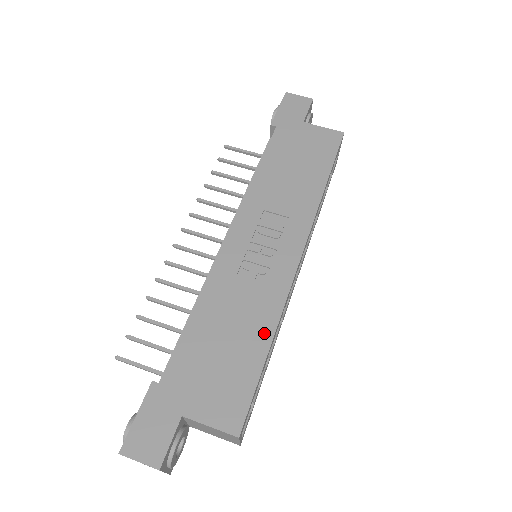
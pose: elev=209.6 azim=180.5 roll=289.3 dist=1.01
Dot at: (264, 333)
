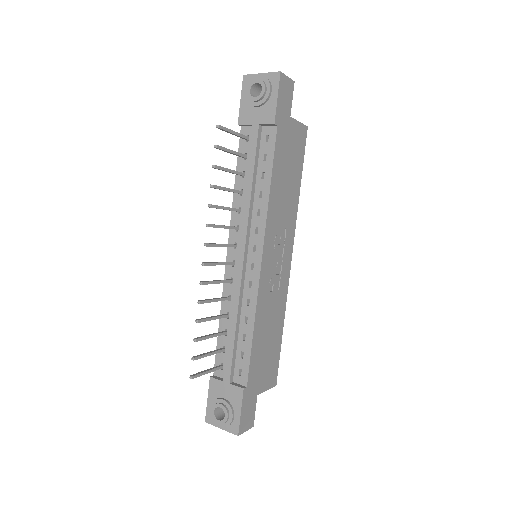
Dot at: (281, 323)
